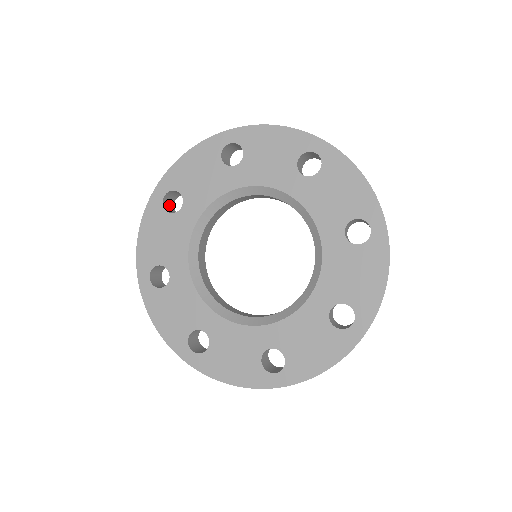
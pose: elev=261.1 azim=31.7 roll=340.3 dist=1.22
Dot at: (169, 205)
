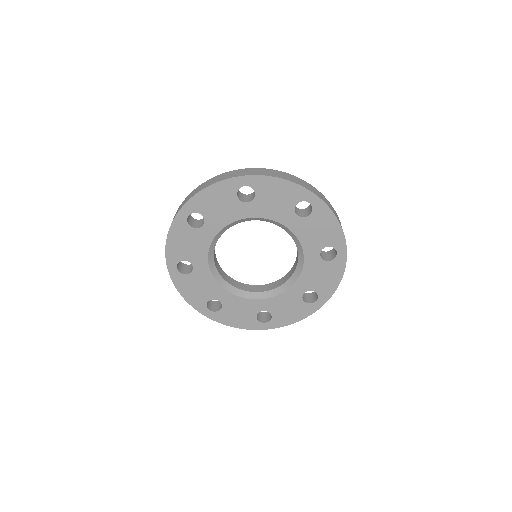
Dot at: occluded
